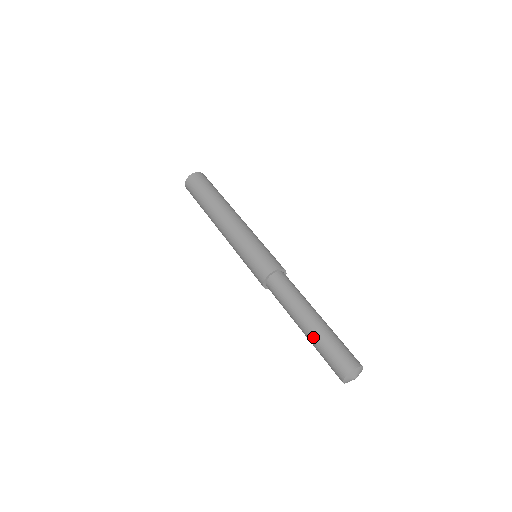
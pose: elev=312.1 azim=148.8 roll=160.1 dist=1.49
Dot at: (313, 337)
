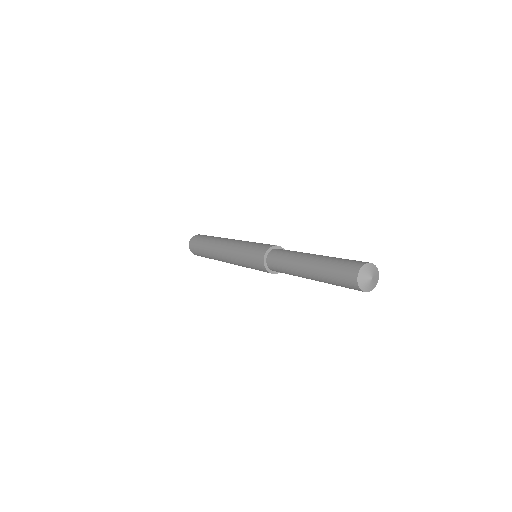
Dot at: (323, 258)
